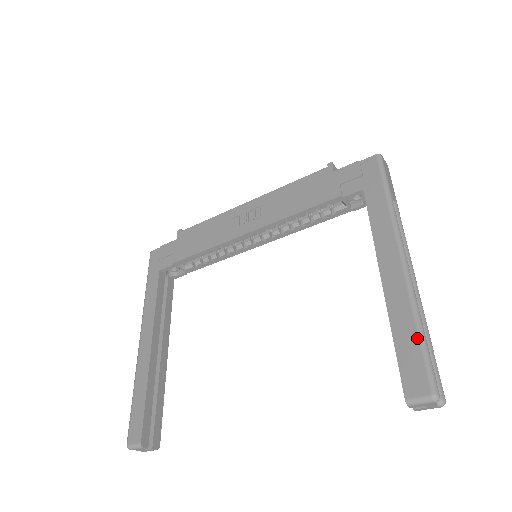
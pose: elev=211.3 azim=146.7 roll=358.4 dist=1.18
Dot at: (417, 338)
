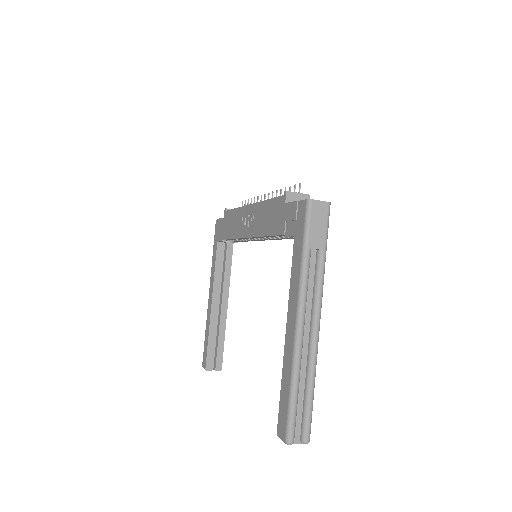
Dot at: (288, 396)
